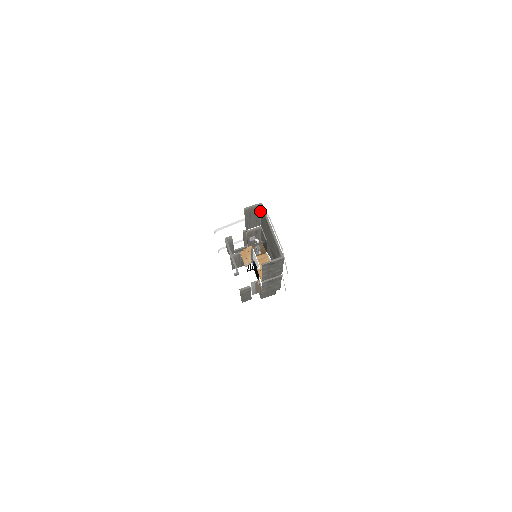
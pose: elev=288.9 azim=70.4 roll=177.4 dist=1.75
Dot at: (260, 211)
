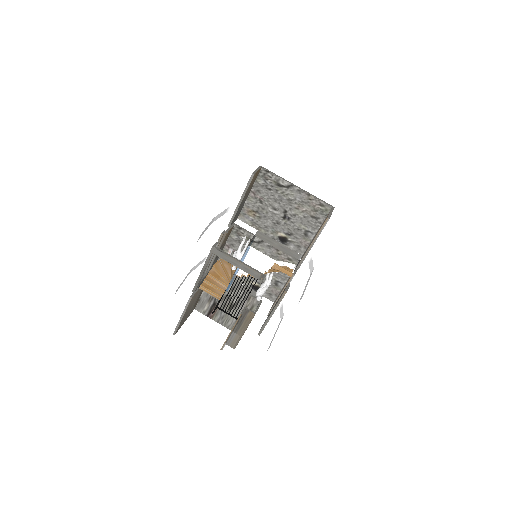
Dot at: (253, 184)
